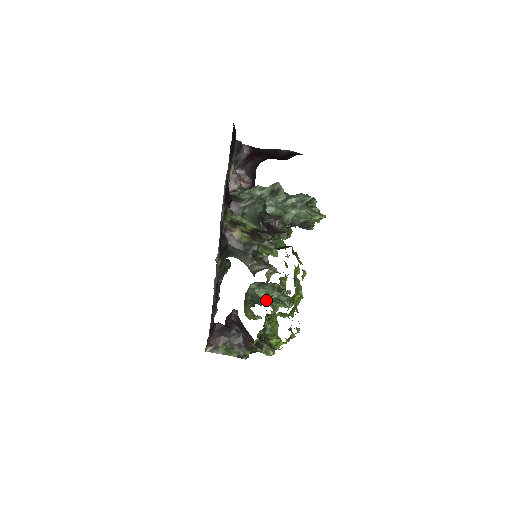
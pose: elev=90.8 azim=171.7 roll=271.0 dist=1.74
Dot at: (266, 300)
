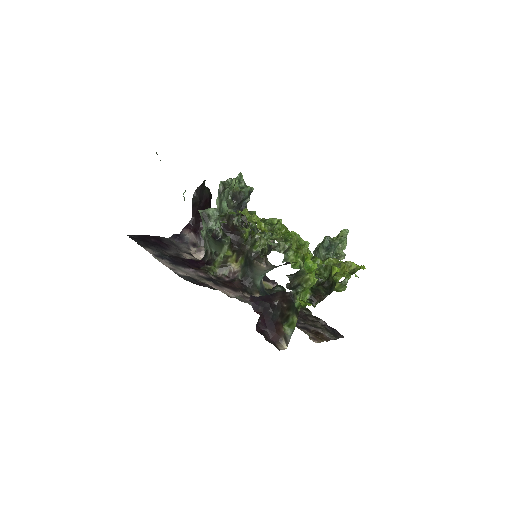
Dot at: occluded
